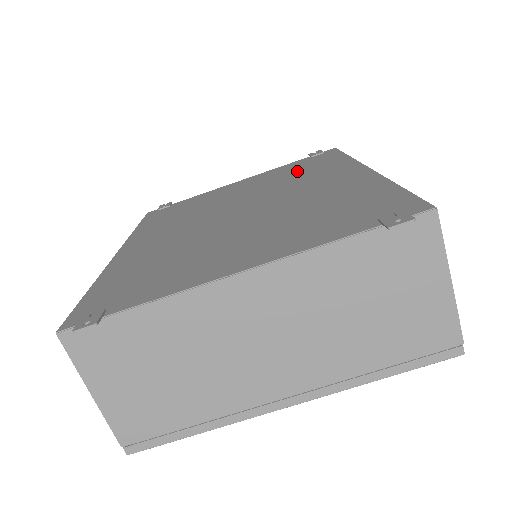
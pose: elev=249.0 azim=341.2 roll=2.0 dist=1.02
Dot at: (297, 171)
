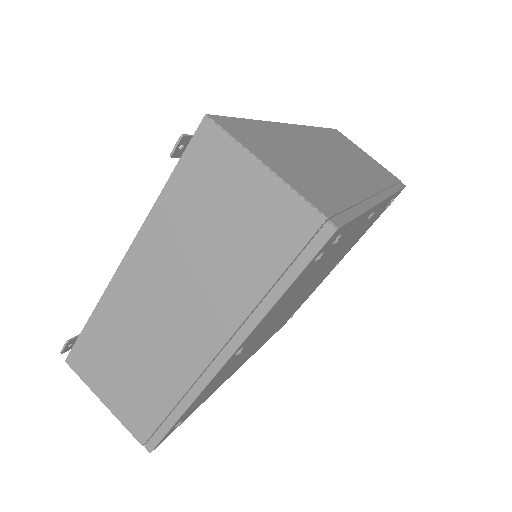
Dot at: occluded
